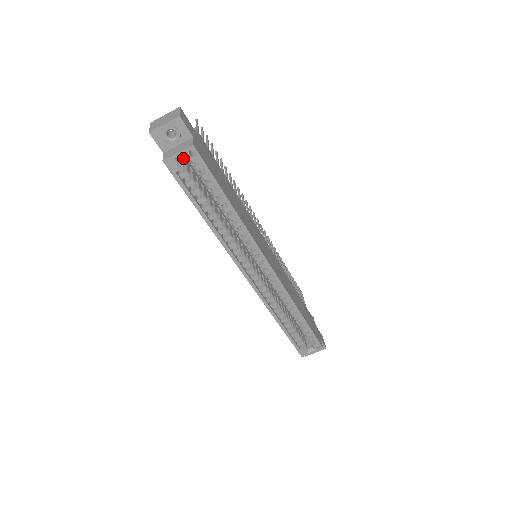
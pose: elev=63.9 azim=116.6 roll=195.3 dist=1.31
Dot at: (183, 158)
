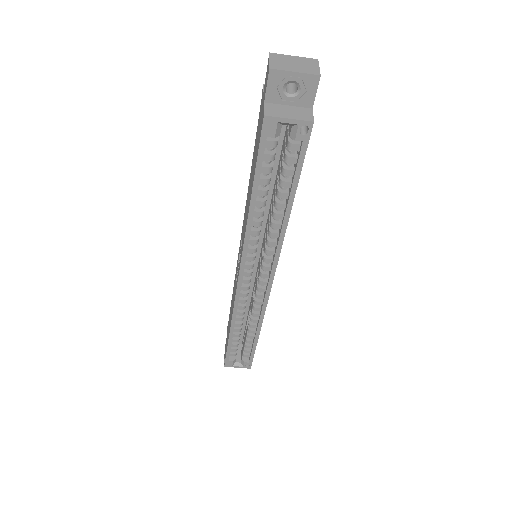
Dot at: occluded
